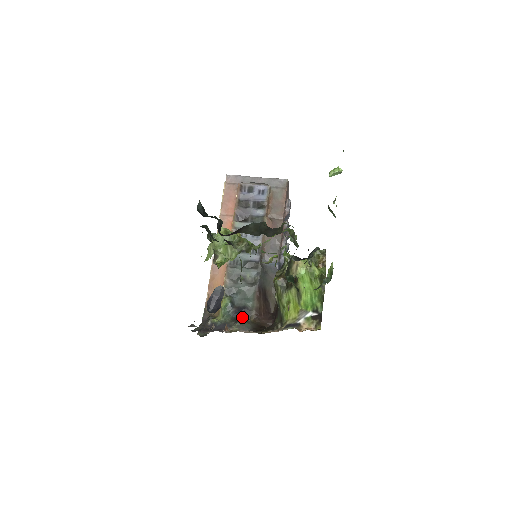
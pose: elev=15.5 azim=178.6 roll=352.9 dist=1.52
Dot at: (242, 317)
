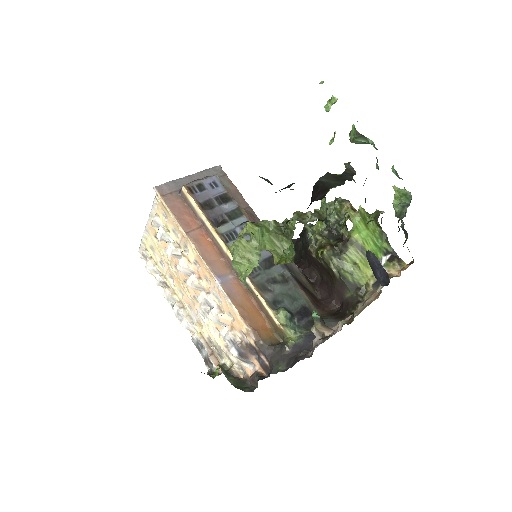
Dot at: (311, 318)
